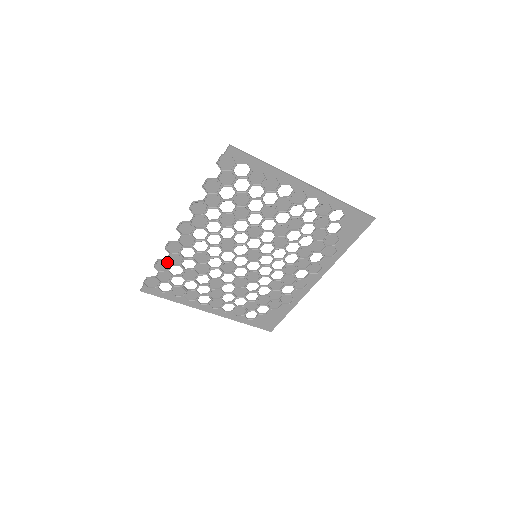
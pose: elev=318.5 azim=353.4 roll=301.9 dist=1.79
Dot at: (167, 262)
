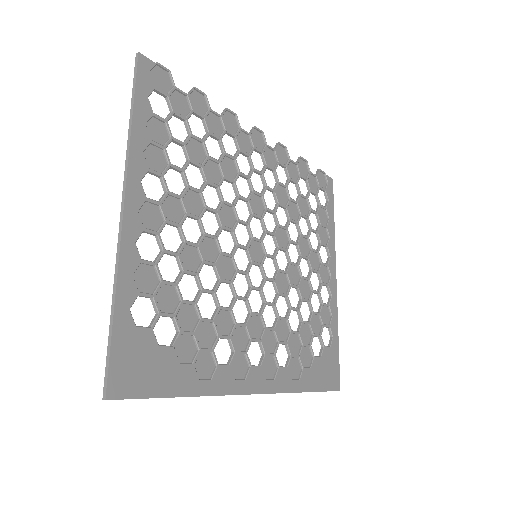
Dot at: (208, 110)
